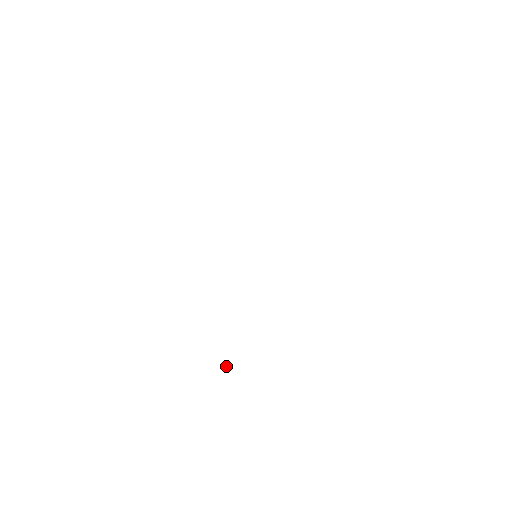
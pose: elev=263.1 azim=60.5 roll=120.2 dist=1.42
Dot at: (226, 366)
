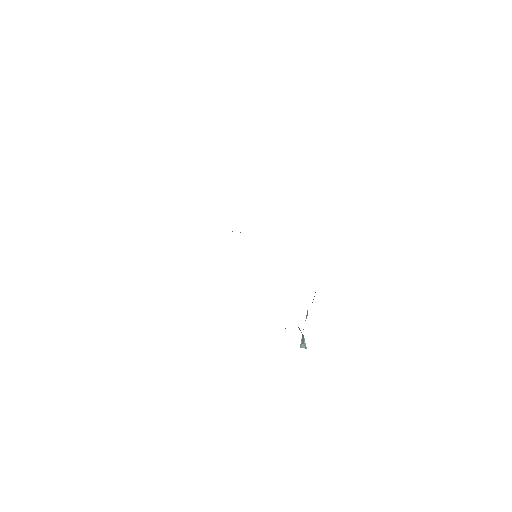
Dot at: (300, 347)
